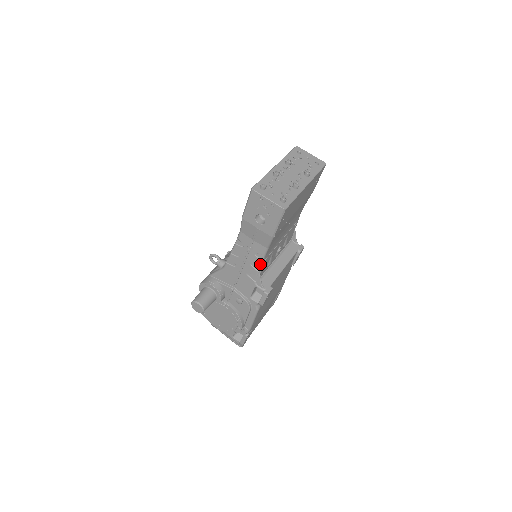
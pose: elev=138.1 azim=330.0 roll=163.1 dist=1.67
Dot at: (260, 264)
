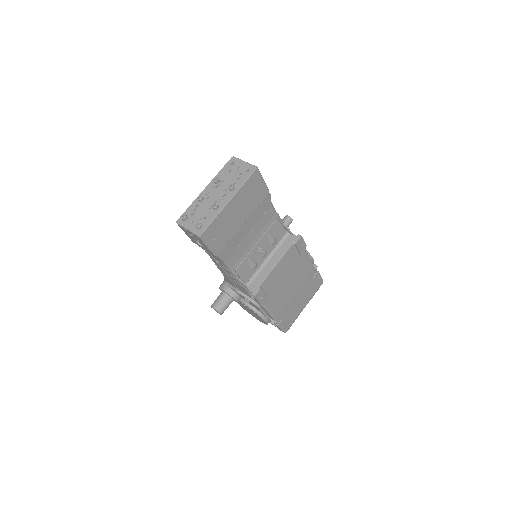
Dot at: (232, 274)
